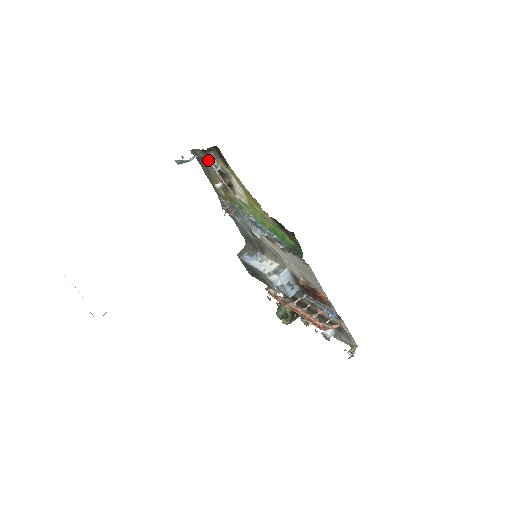
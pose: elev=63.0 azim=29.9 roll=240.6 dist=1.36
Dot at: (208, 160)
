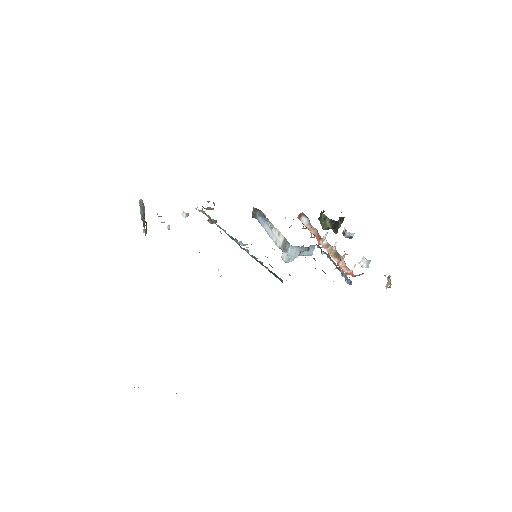
Dot at: occluded
